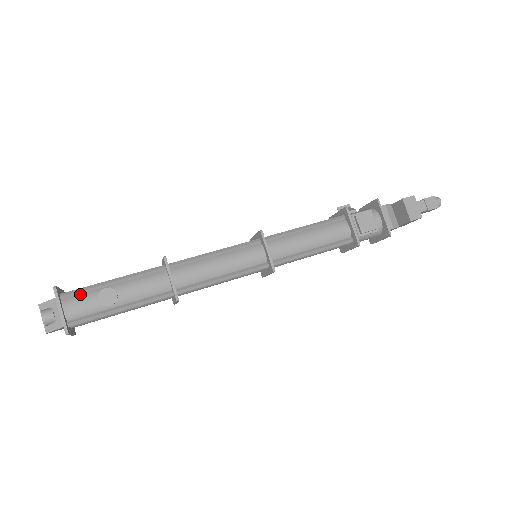
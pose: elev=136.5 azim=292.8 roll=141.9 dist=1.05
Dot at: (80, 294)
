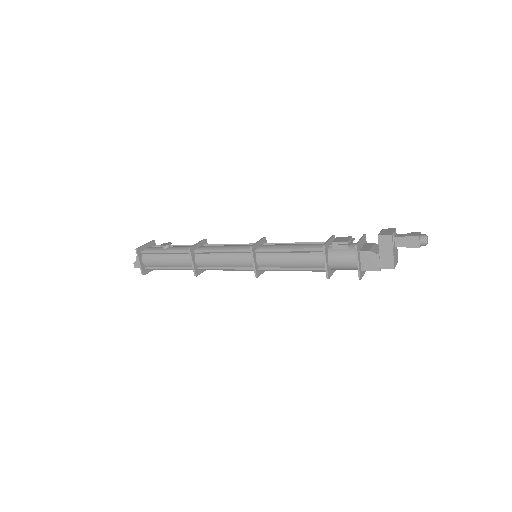
Dot at: occluded
